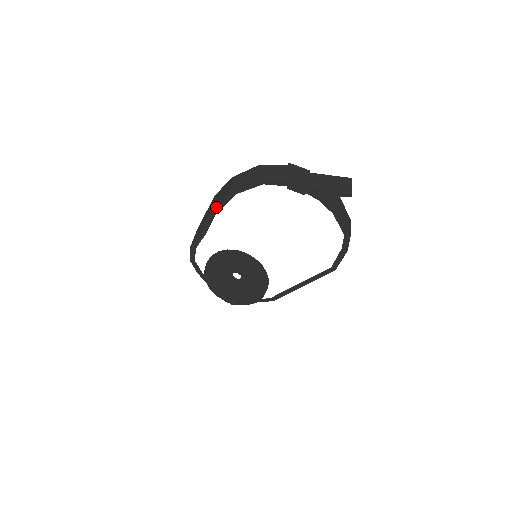
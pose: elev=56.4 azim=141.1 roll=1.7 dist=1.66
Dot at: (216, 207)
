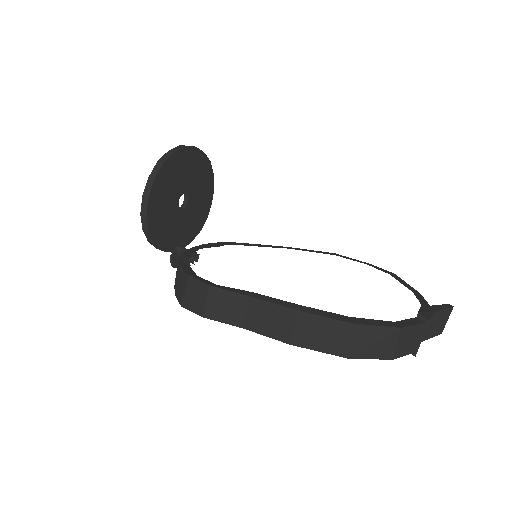
Dot at: (302, 345)
